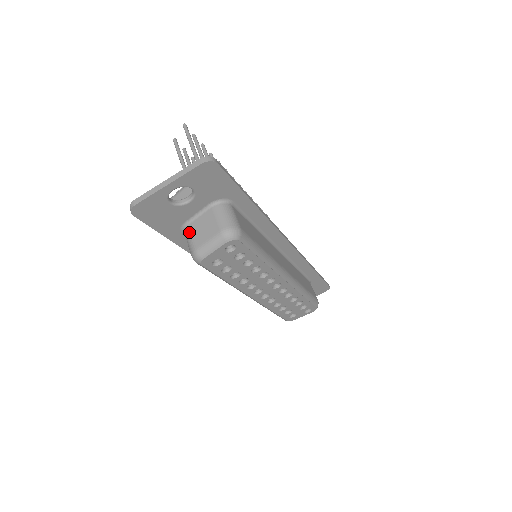
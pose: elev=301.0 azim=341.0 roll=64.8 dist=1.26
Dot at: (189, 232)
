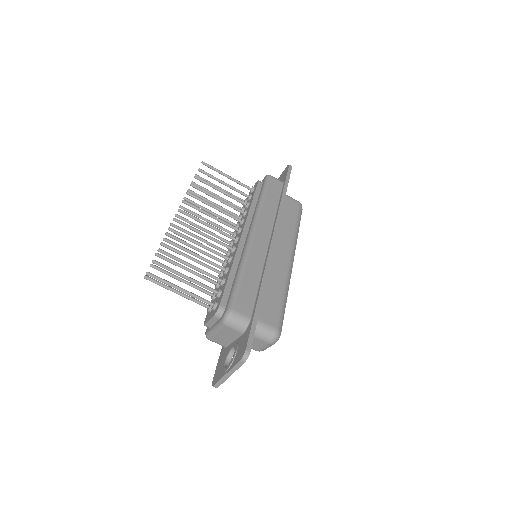
Dot at: occluded
